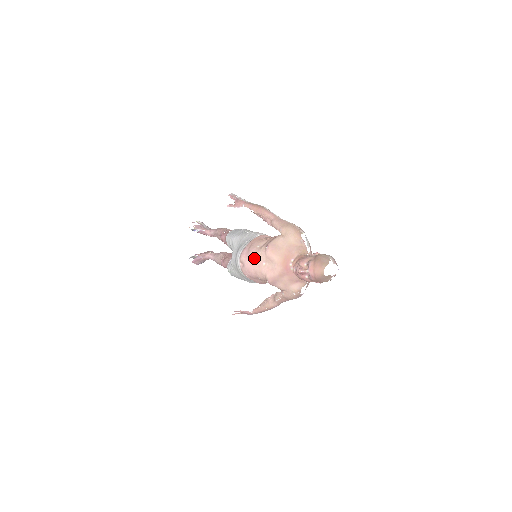
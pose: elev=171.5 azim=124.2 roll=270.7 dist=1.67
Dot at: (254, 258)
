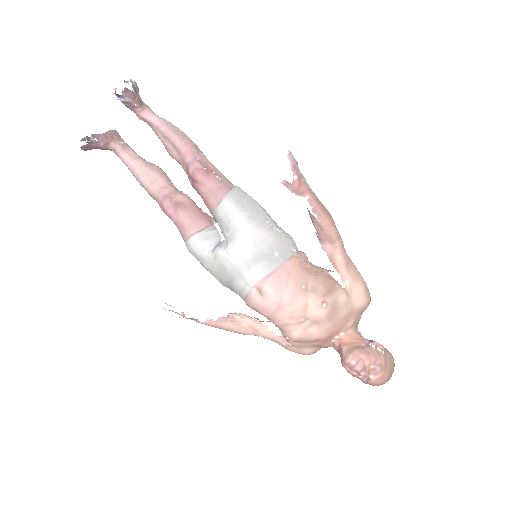
Dot at: (293, 305)
